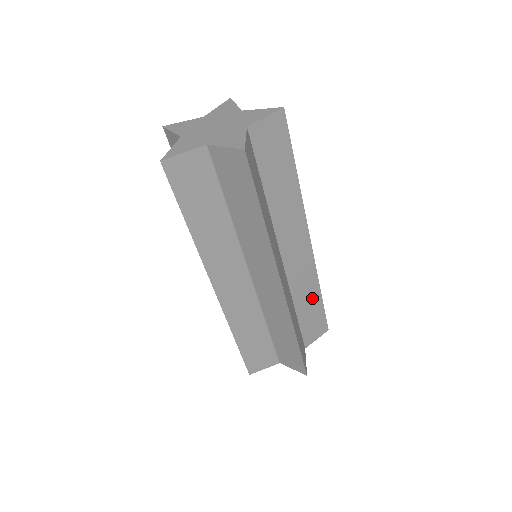
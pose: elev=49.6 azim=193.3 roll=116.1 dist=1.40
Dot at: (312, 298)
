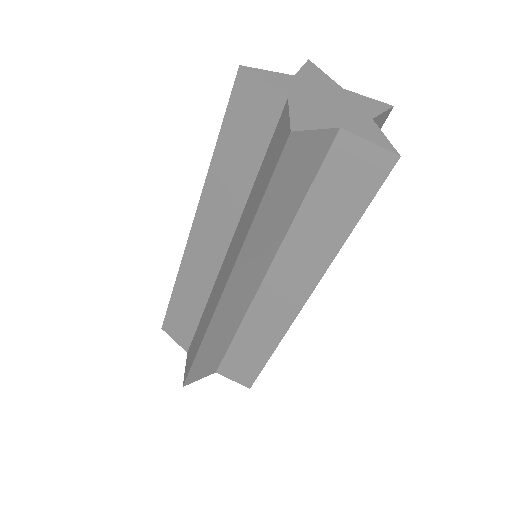
Dot at: (260, 347)
